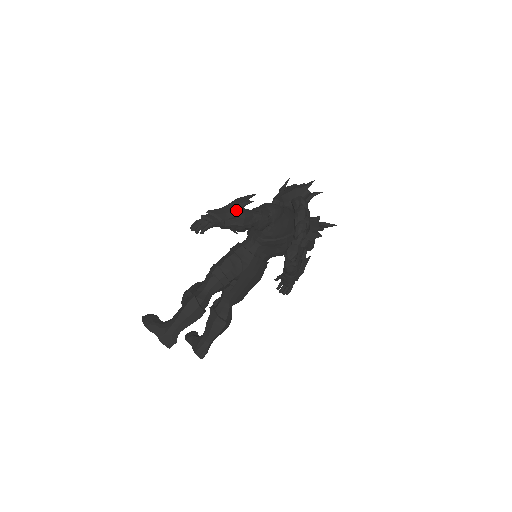
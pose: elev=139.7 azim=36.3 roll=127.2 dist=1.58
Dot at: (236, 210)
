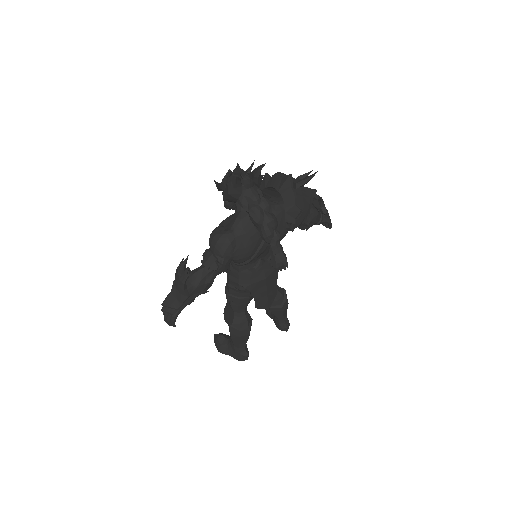
Dot at: (181, 293)
